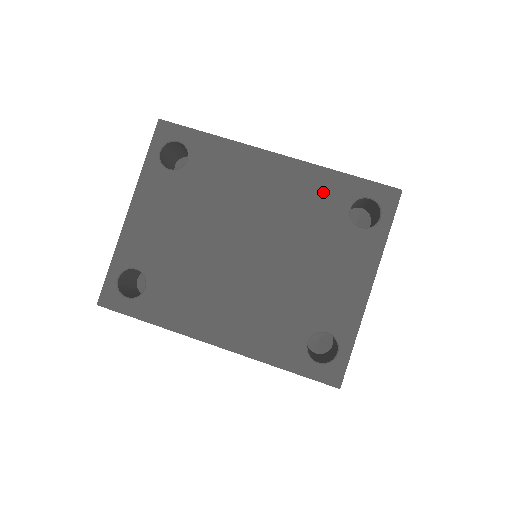
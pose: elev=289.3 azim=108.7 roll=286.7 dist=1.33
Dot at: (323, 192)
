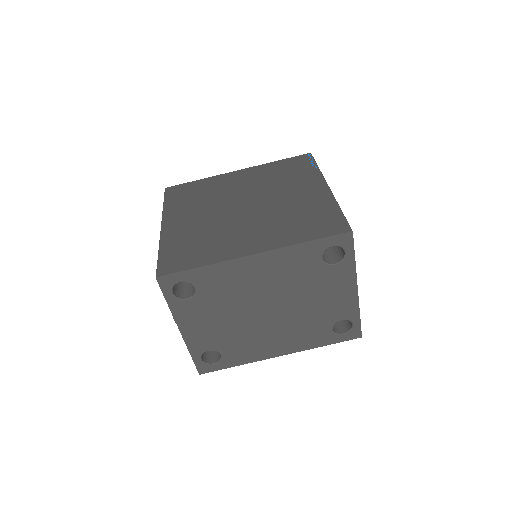
Dot at: (299, 259)
